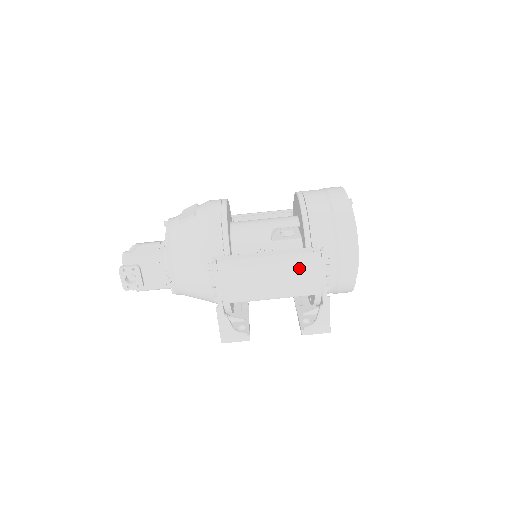
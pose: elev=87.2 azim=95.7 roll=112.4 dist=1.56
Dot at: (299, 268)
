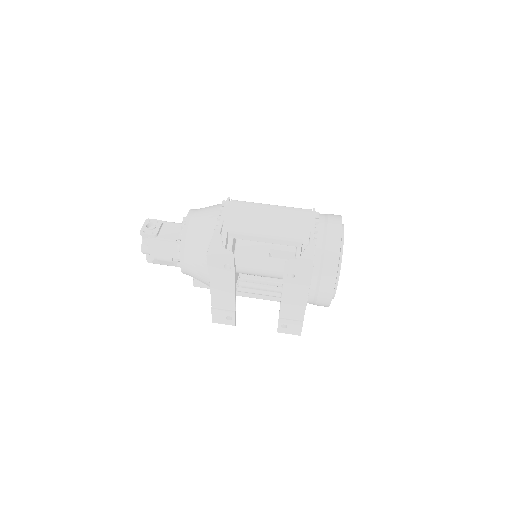
Dot at: (293, 213)
